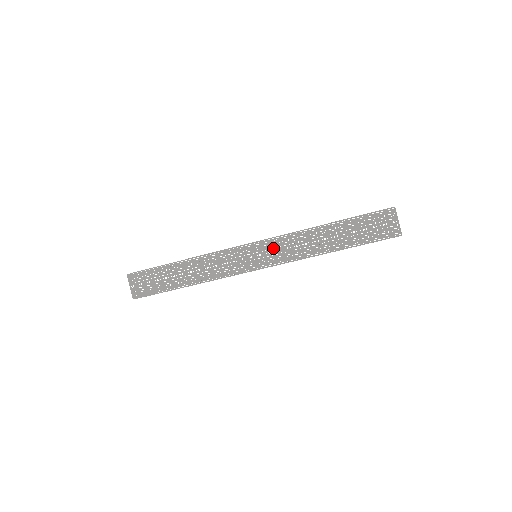
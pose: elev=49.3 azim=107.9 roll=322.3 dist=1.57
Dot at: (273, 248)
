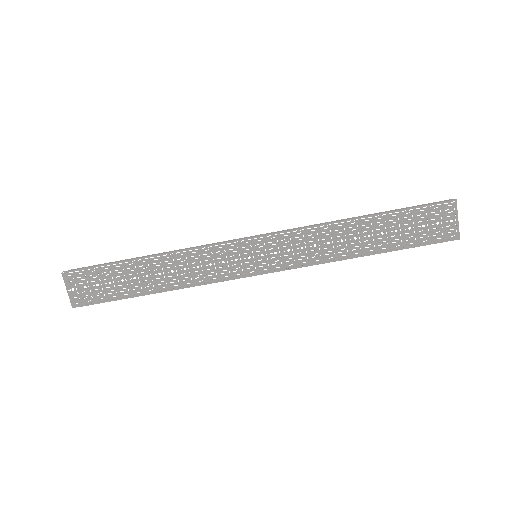
Dot at: (281, 246)
